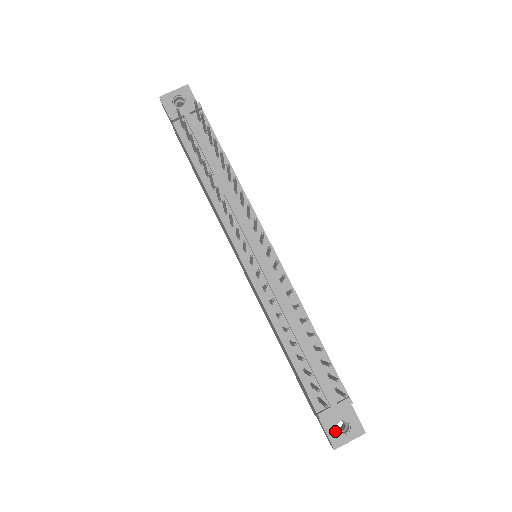
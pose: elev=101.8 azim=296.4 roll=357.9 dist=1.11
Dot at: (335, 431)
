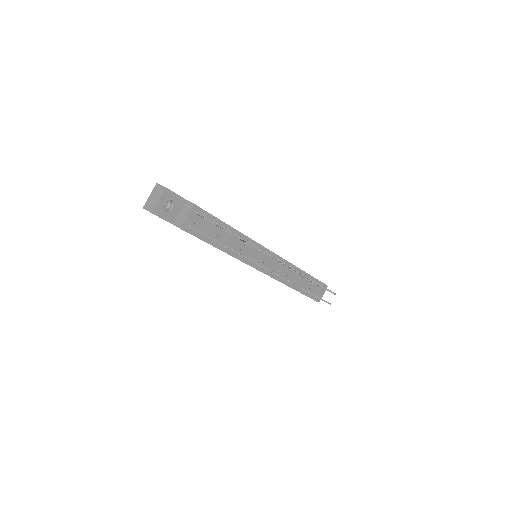
Dot at: occluded
